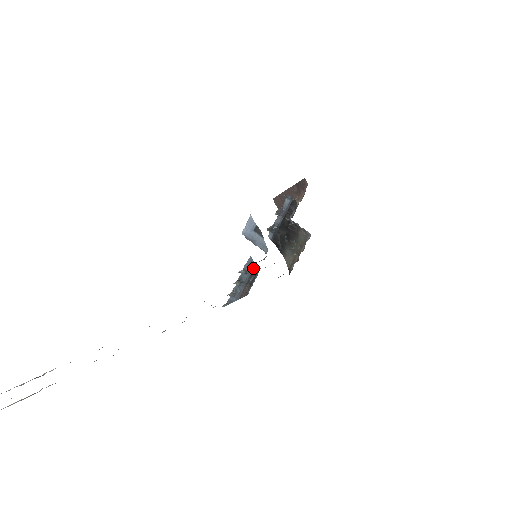
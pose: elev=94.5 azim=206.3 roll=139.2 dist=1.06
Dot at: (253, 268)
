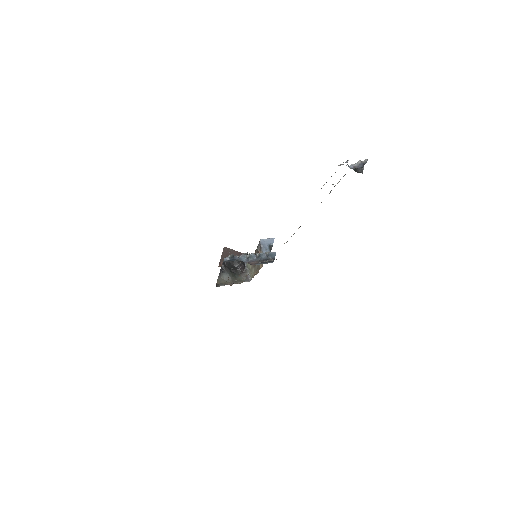
Dot at: (272, 258)
